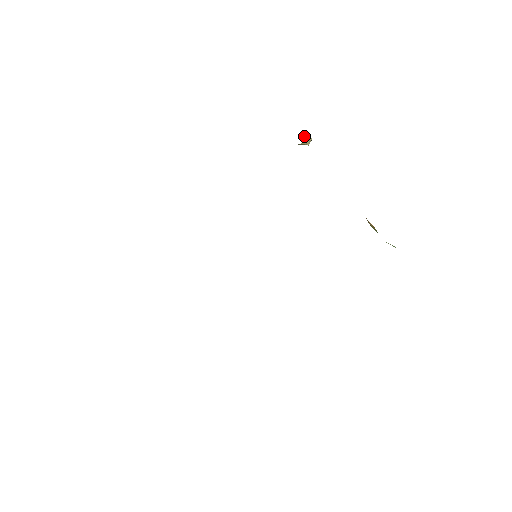
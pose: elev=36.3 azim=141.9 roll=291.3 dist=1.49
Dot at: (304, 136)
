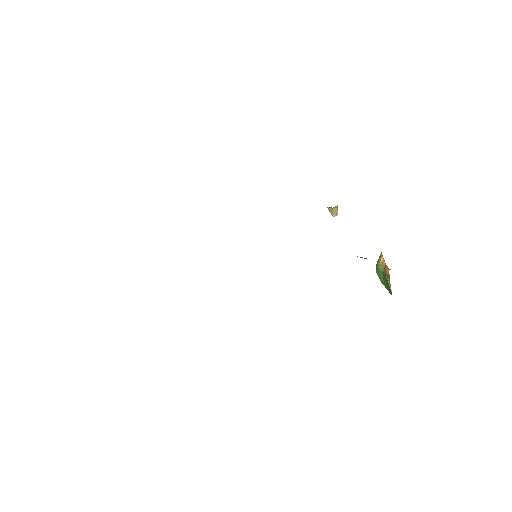
Dot at: occluded
